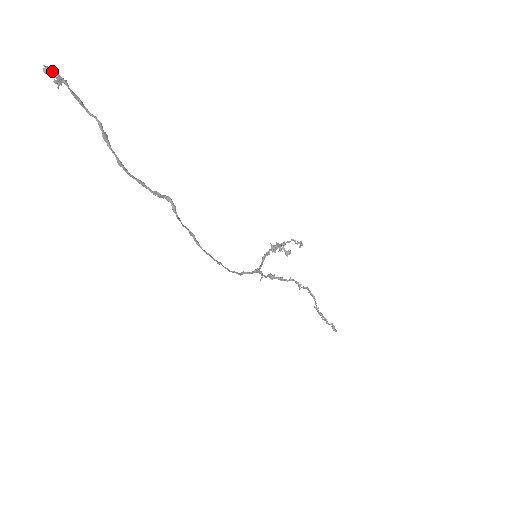
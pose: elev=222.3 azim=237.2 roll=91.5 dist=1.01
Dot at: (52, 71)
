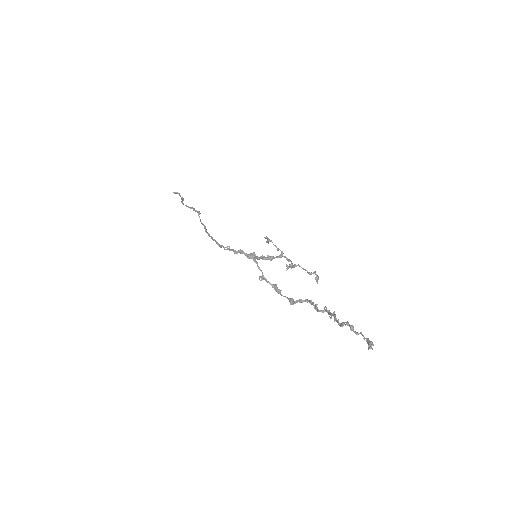
Dot at: (176, 192)
